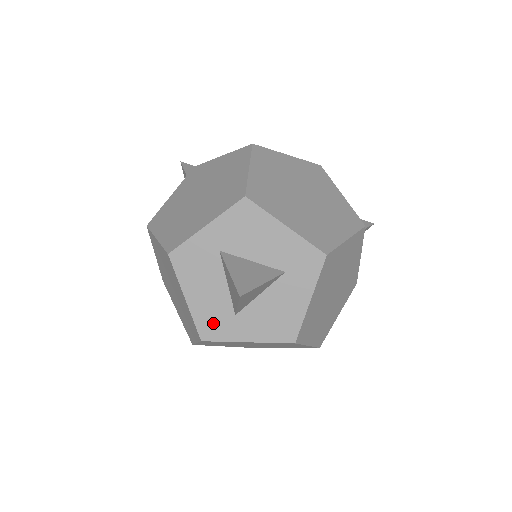
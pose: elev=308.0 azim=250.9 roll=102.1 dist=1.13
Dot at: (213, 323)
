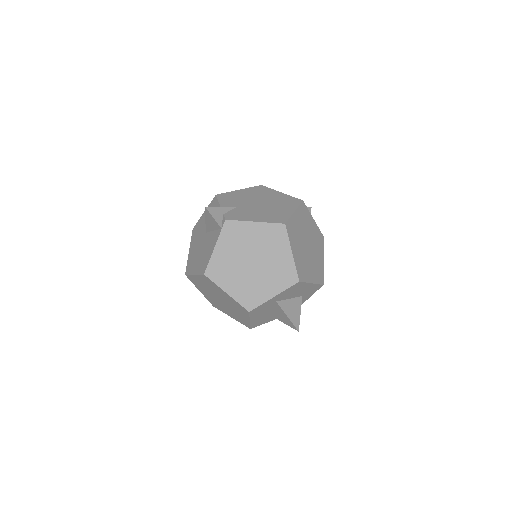
Dot at: (259, 322)
